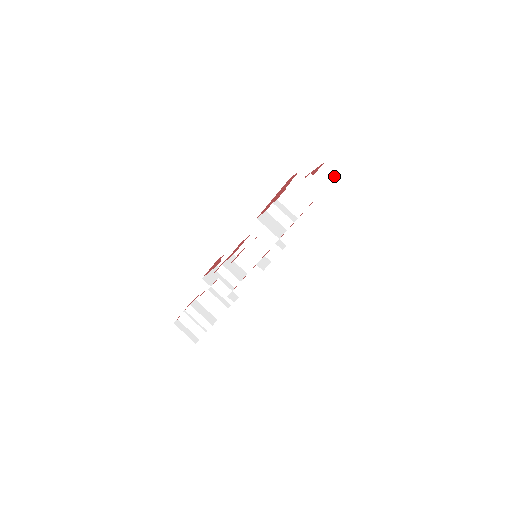
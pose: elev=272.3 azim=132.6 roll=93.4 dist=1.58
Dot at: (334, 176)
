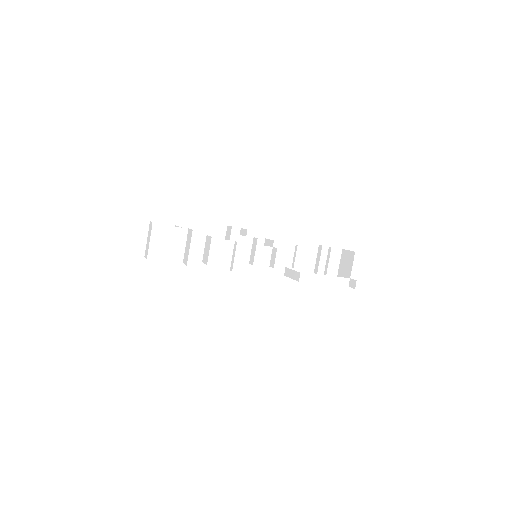
Dot at: occluded
